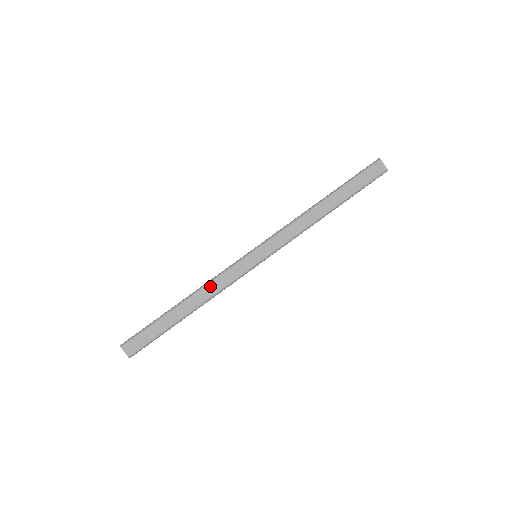
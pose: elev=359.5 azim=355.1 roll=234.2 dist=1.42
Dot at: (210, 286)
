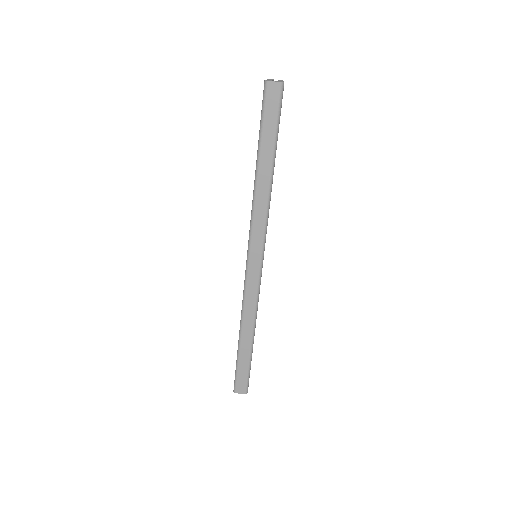
Dot at: (246, 312)
